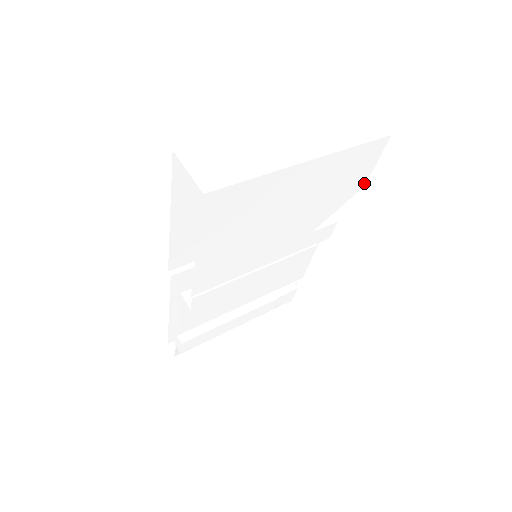
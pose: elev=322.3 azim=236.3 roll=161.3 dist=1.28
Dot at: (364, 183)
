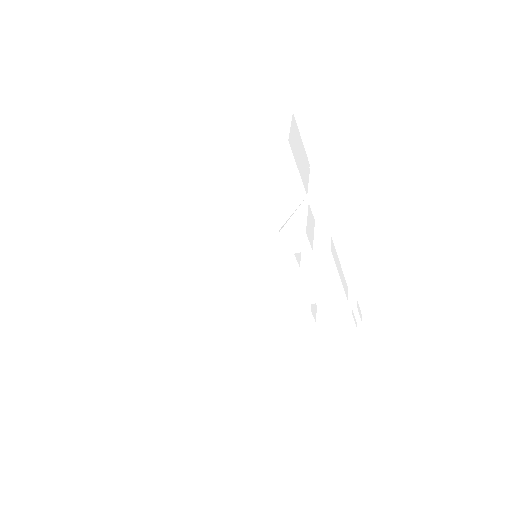
Dot at: (303, 192)
